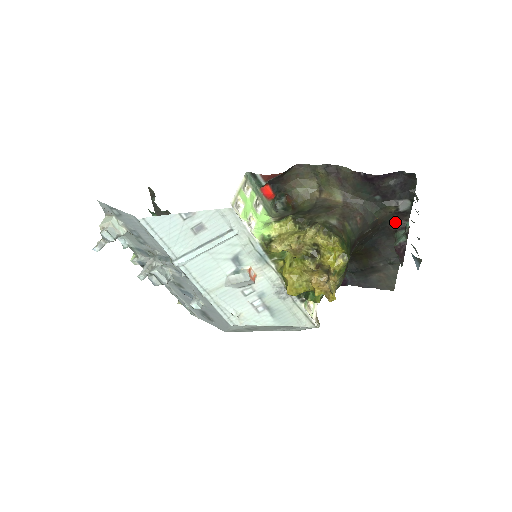
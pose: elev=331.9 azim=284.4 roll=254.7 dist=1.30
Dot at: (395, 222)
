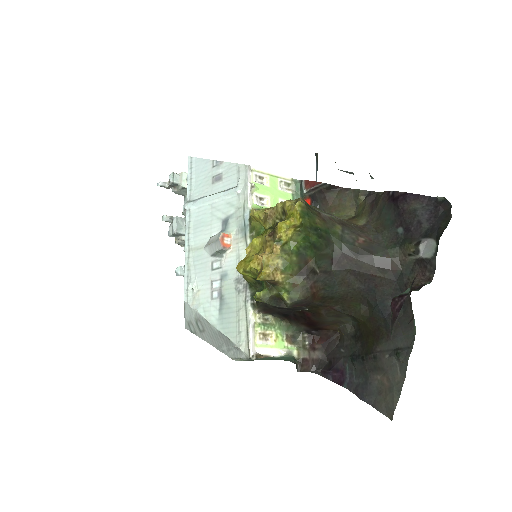
Dot at: occluded
